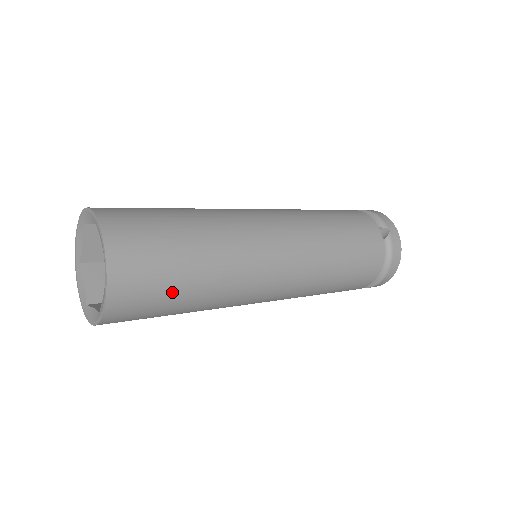
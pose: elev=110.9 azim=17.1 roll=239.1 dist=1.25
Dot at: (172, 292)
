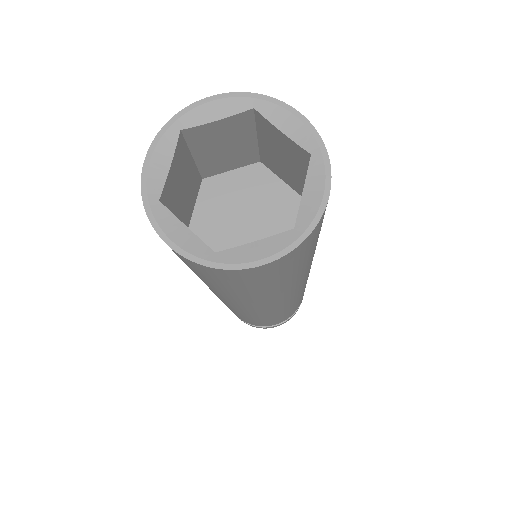
Dot at: occluded
